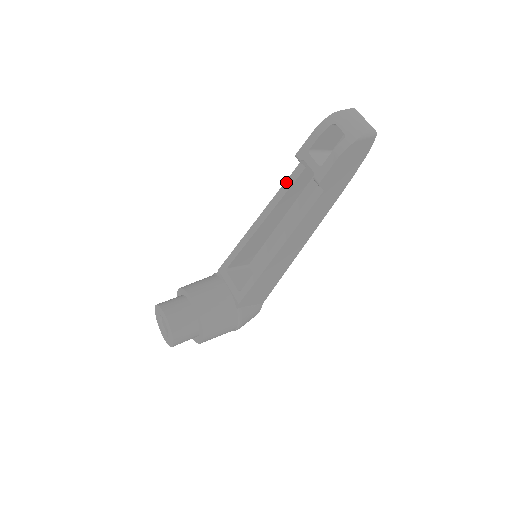
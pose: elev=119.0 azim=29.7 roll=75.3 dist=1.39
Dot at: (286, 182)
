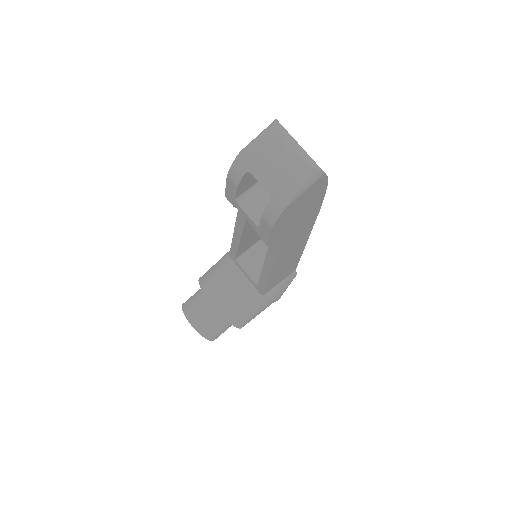
Dot at: occluded
